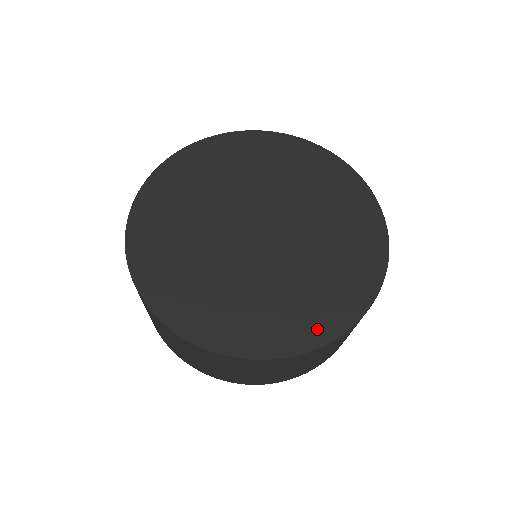
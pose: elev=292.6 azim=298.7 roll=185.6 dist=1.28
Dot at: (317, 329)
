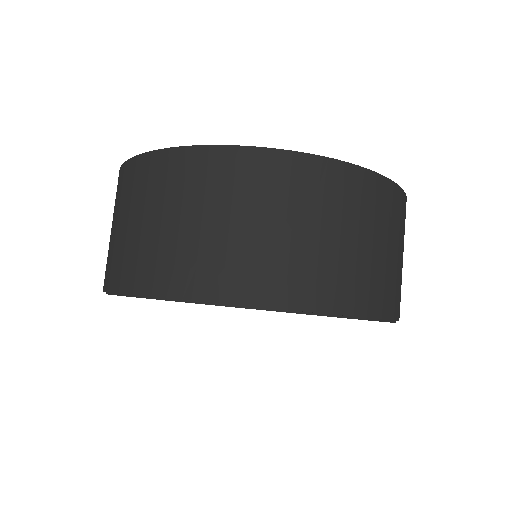
Dot at: occluded
